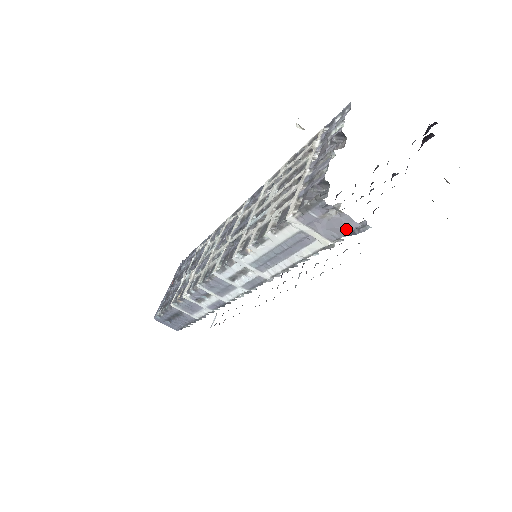
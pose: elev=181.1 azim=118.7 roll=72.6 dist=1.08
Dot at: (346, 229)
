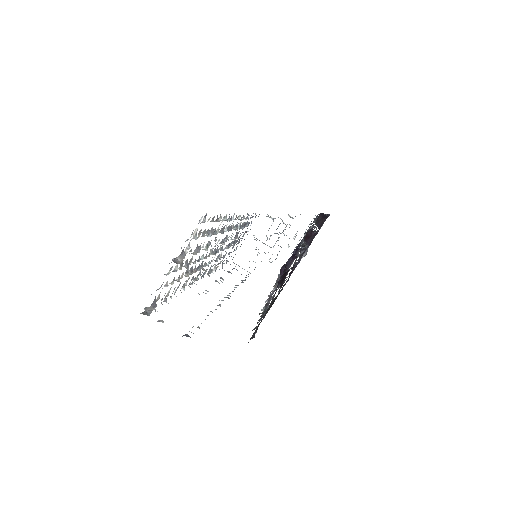
Dot at: occluded
